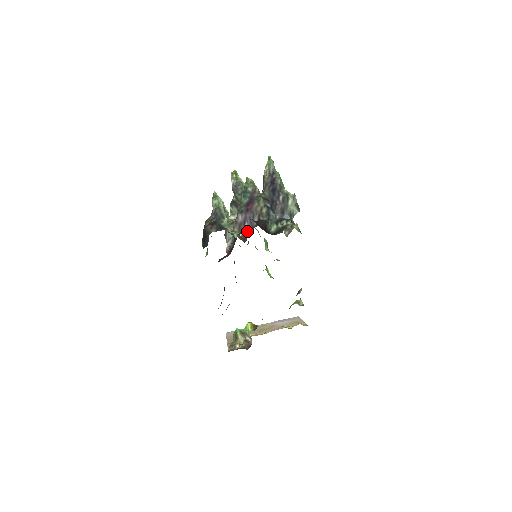
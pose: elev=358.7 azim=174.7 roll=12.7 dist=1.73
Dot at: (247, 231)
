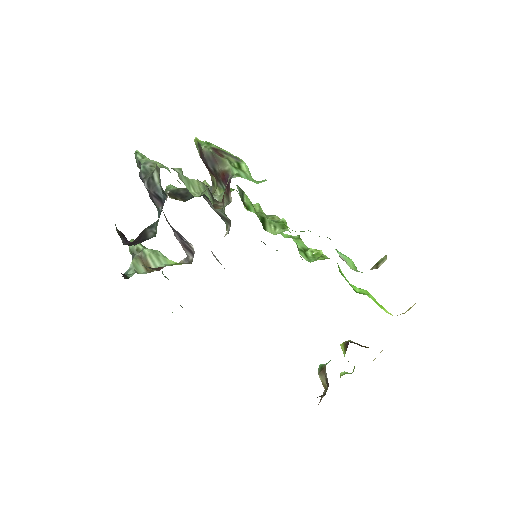
Dot at: occluded
